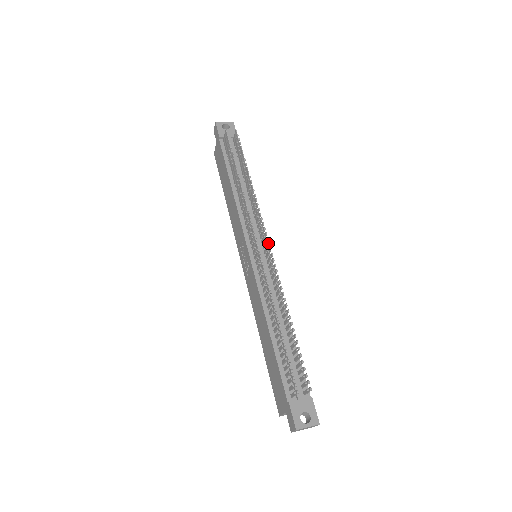
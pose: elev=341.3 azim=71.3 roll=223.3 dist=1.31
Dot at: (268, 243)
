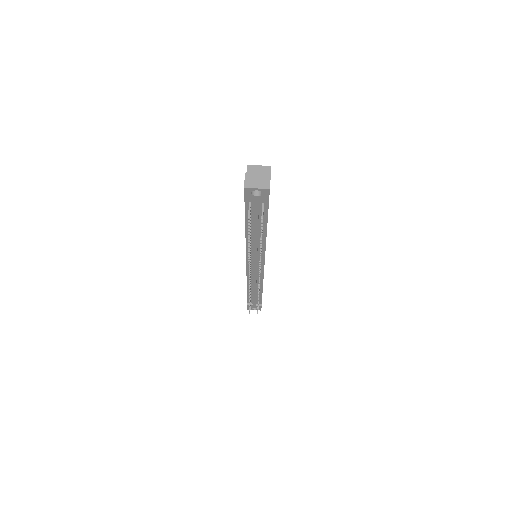
Dot at: occluded
